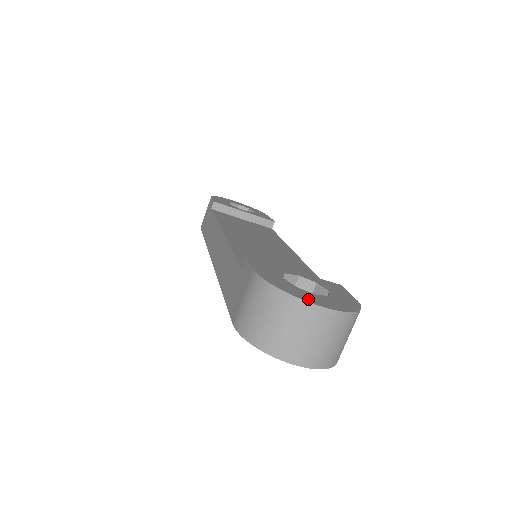
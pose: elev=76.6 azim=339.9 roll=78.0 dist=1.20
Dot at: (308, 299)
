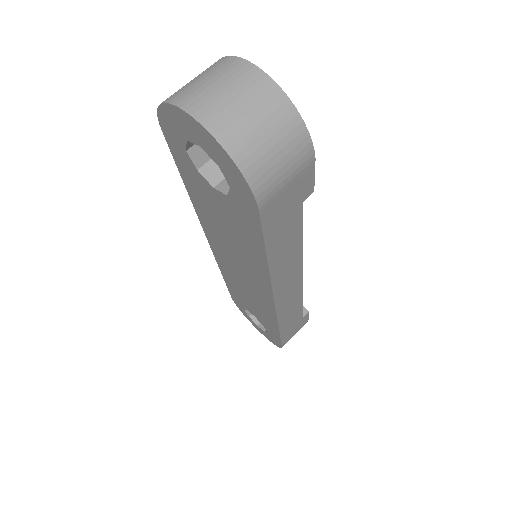
Dot at: occluded
